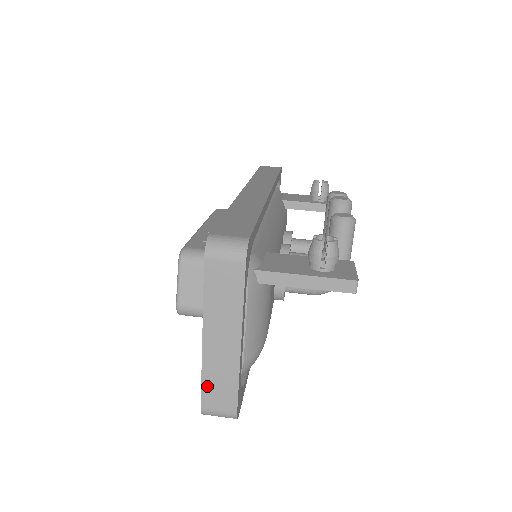
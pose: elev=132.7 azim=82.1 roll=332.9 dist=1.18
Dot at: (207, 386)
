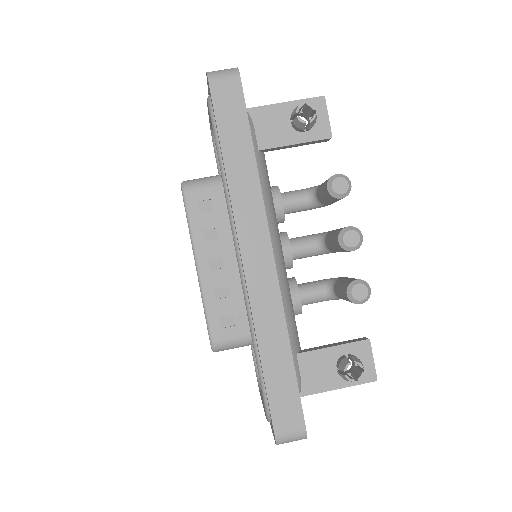
Dot at: occluded
